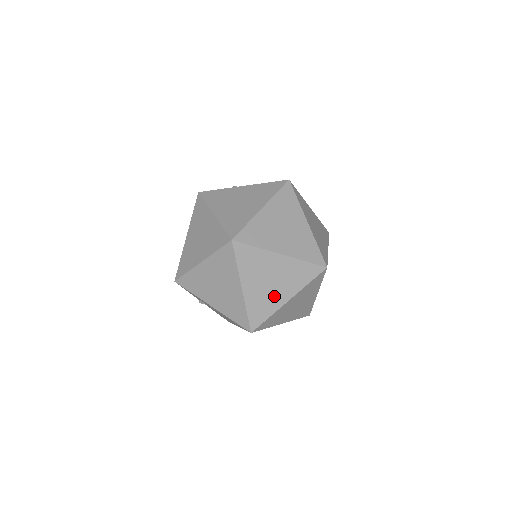
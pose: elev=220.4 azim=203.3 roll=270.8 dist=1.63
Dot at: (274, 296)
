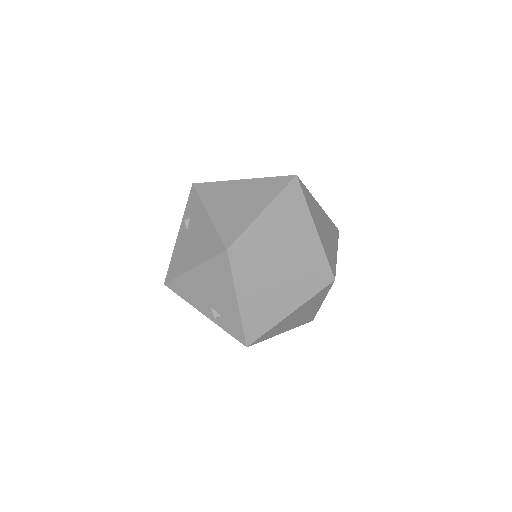
Dot at: (277, 247)
